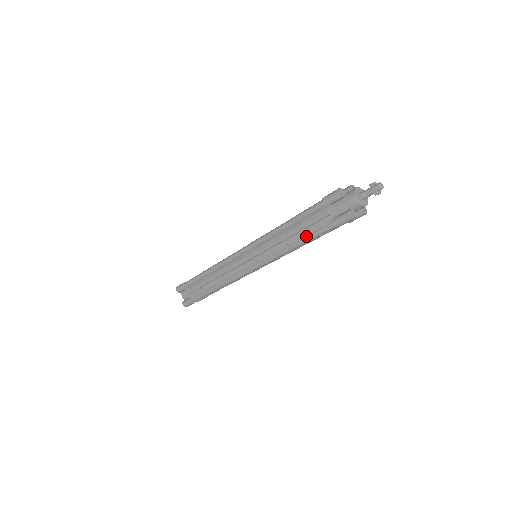
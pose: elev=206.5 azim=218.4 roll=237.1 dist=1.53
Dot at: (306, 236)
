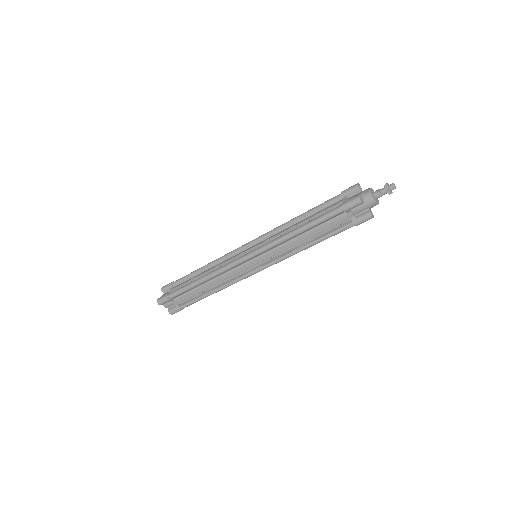
Dot at: (313, 219)
